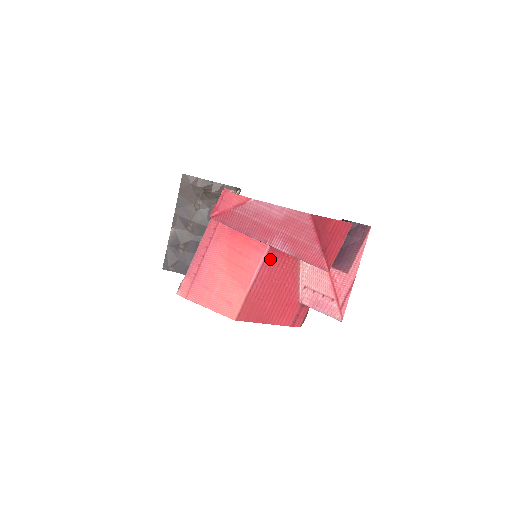
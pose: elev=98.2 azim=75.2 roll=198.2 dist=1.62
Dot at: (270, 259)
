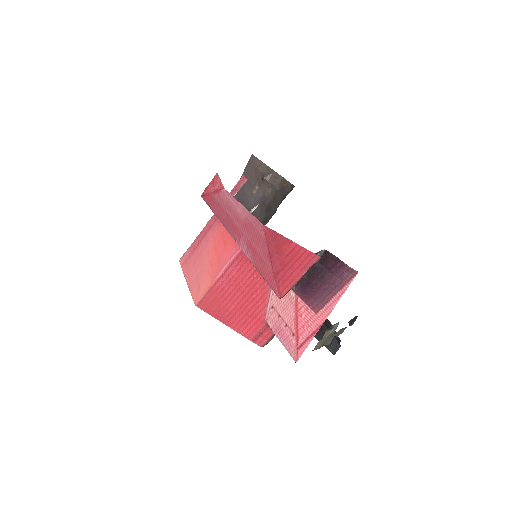
Dot at: (242, 260)
